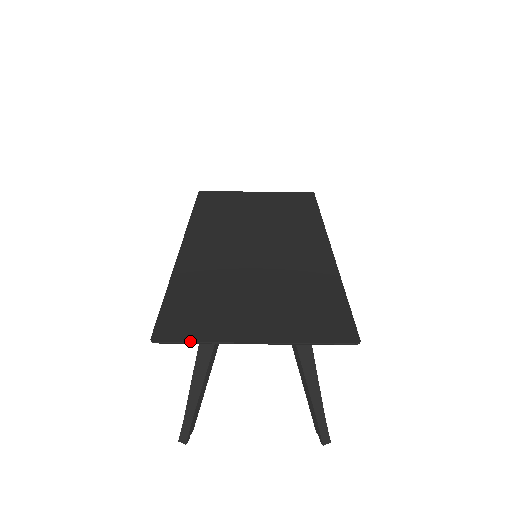
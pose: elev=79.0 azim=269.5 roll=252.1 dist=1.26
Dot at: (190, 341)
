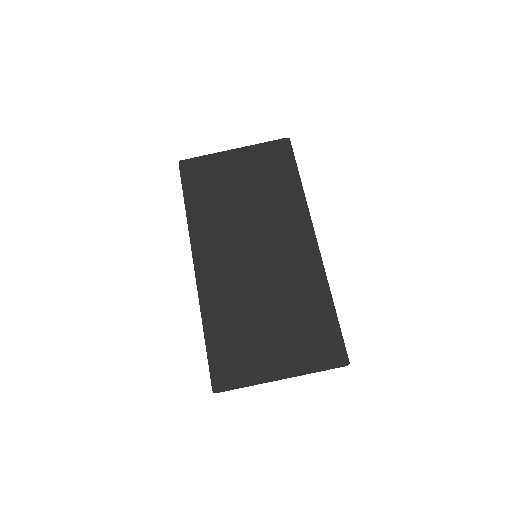
Dot at: occluded
